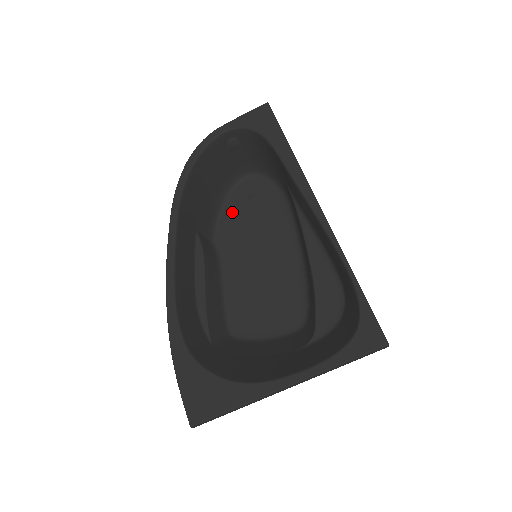
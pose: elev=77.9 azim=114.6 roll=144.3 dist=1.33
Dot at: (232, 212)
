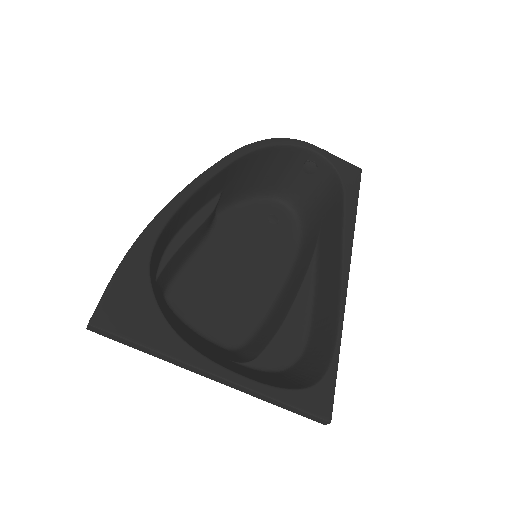
Dot at: (250, 212)
